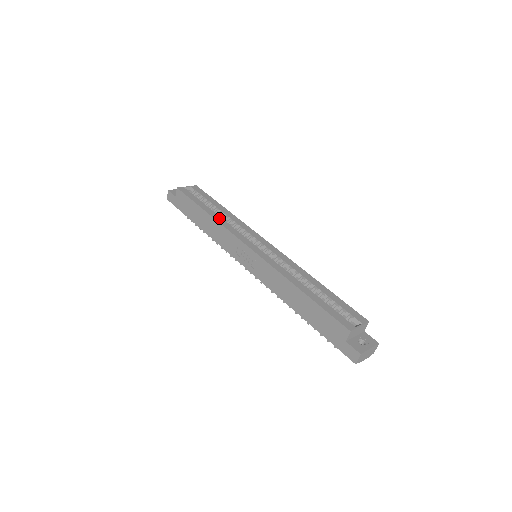
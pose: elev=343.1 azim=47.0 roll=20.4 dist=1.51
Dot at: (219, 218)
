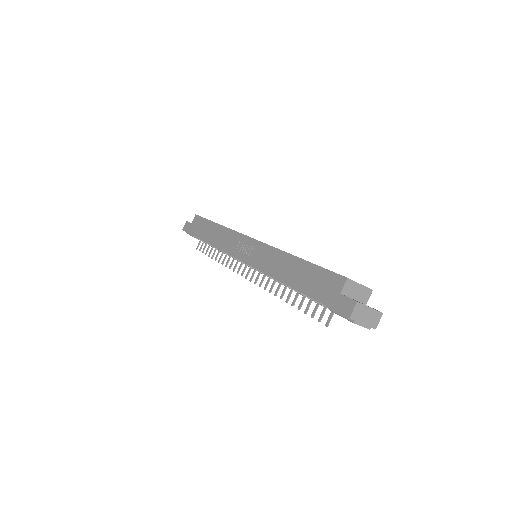
Dot at: occluded
